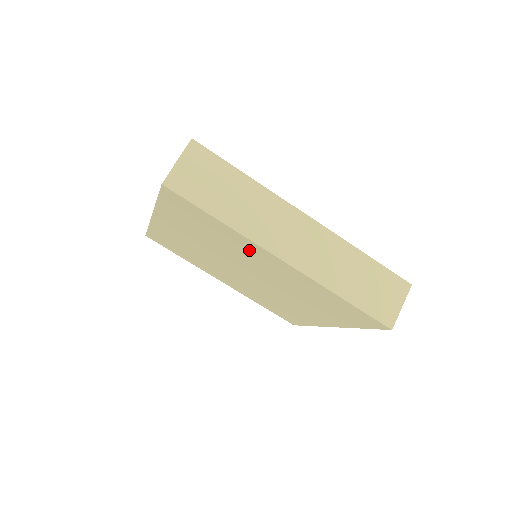
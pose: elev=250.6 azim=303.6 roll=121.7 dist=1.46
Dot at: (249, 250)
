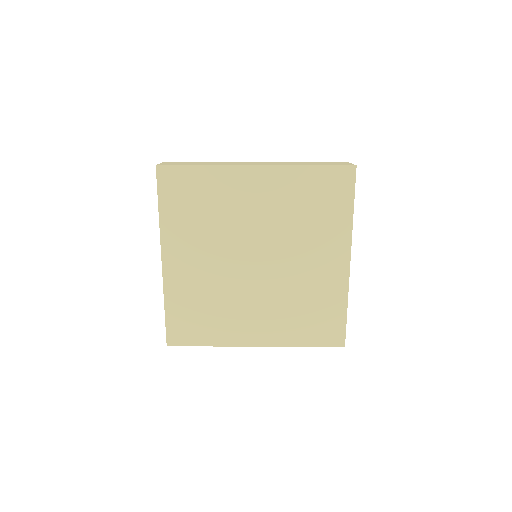
Dot at: (235, 189)
